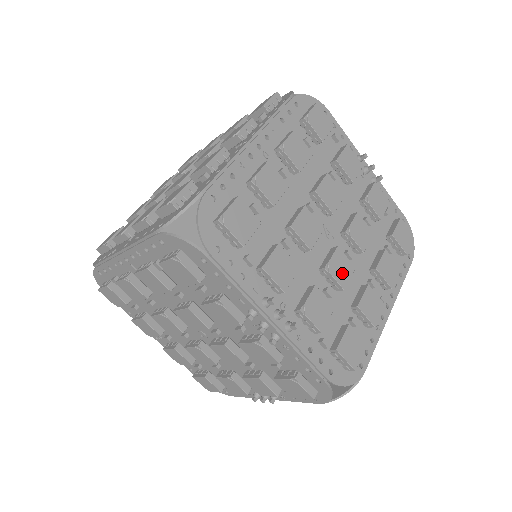
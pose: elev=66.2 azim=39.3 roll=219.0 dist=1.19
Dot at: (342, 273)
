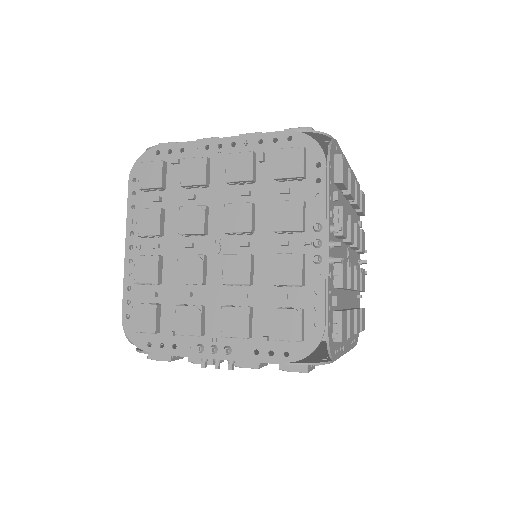
Dot at: (352, 279)
